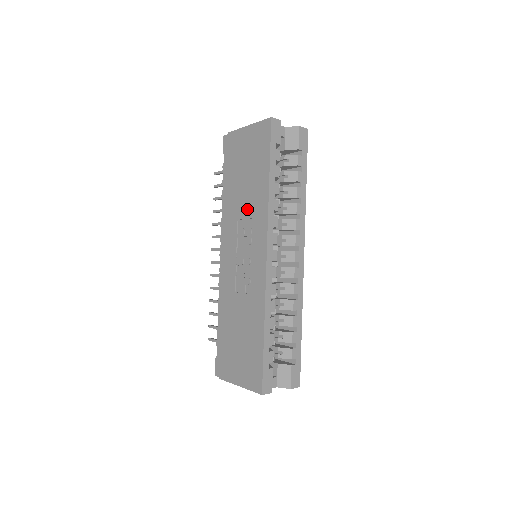
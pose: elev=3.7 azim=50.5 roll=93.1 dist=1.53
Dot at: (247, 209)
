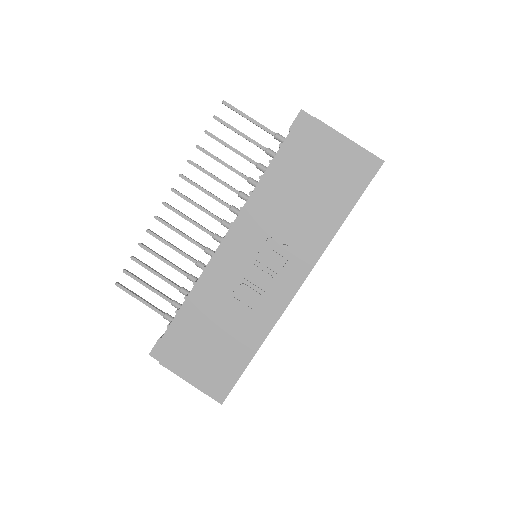
Dot at: (297, 226)
